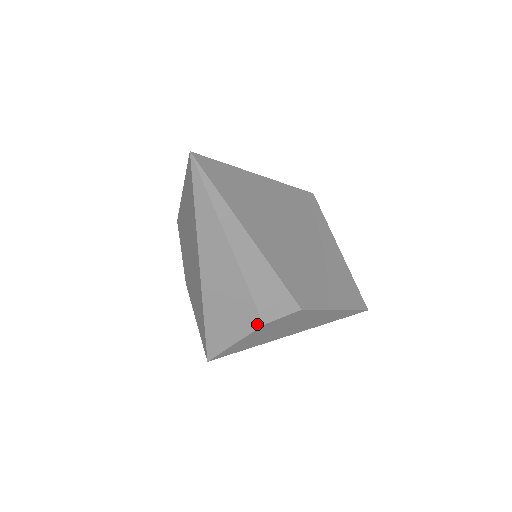
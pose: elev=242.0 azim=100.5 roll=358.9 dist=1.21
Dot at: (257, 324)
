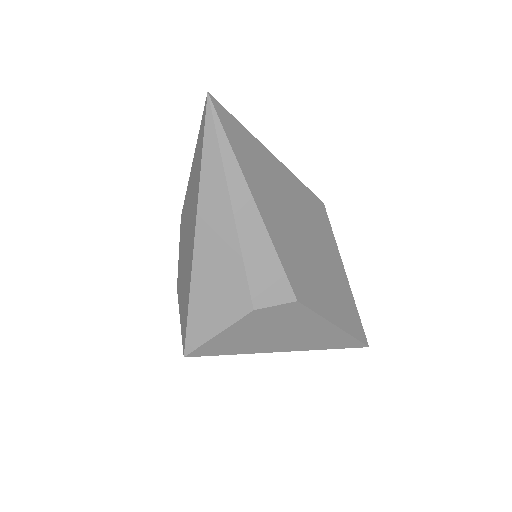
Dot at: (246, 309)
